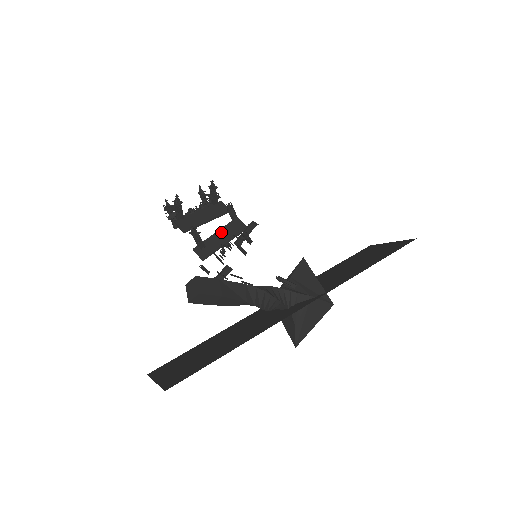
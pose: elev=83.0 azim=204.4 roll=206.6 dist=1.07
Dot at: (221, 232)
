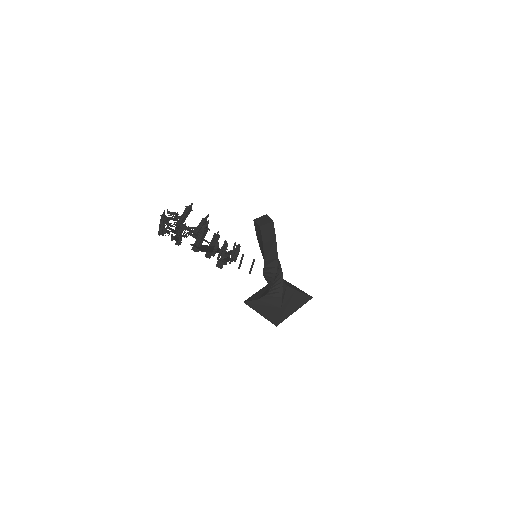
Dot at: (209, 247)
